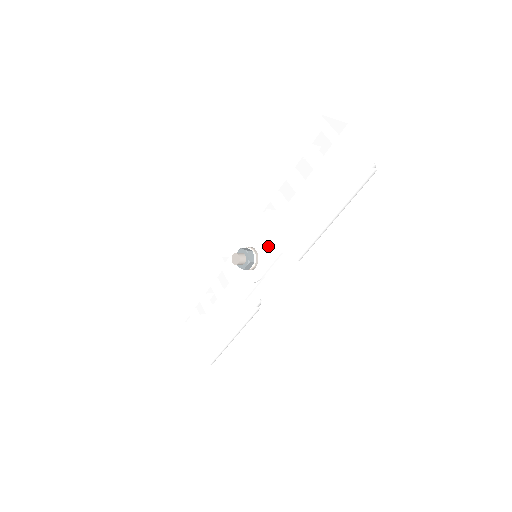
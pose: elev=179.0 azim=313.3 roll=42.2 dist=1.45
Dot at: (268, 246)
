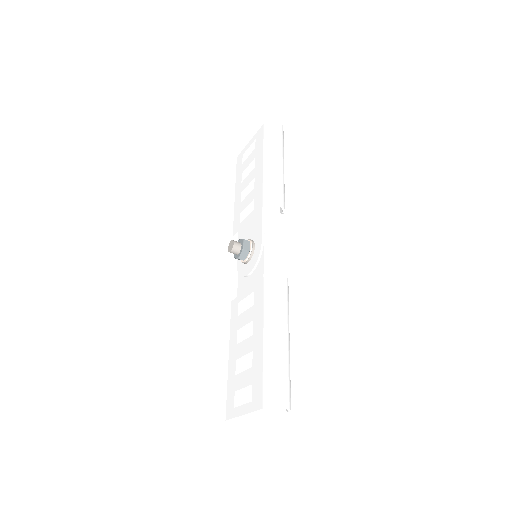
Dot at: (253, 224)
